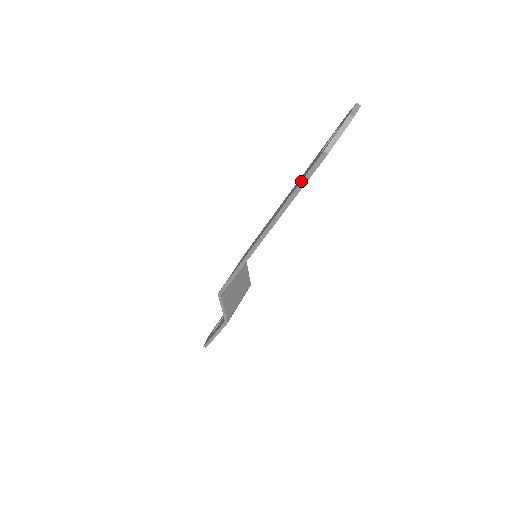
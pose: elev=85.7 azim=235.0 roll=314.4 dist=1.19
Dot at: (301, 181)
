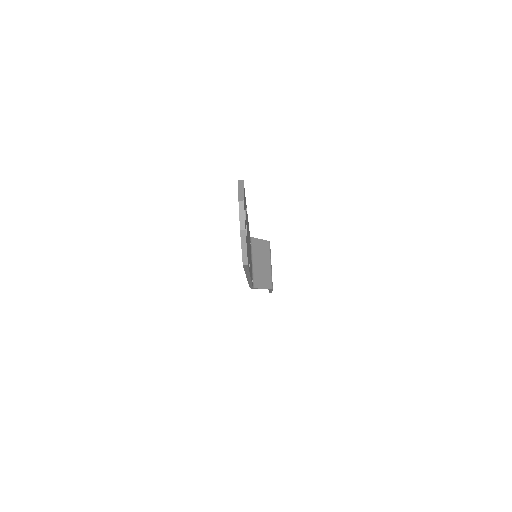
Dot at: occluded
